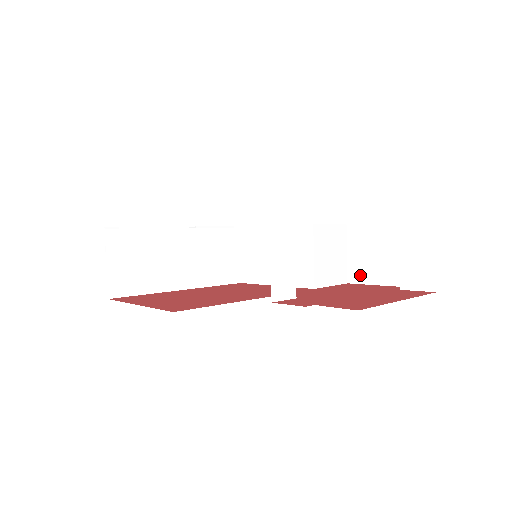
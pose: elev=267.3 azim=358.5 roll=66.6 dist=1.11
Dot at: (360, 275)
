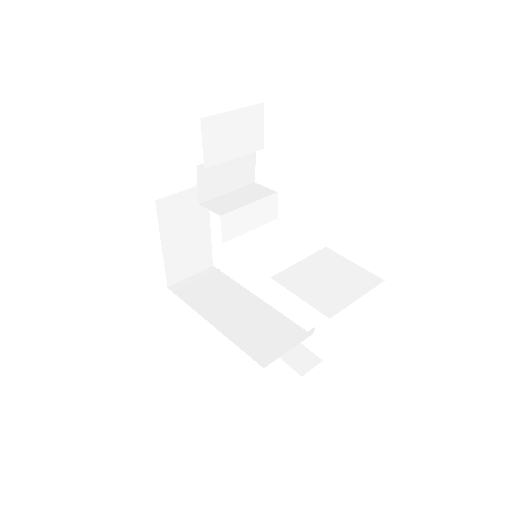
Dot at: occluded
